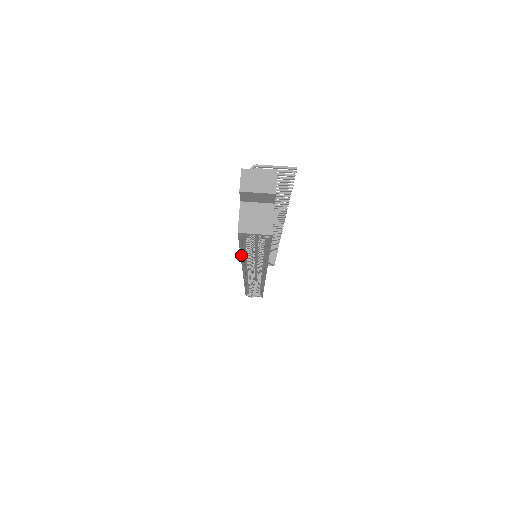
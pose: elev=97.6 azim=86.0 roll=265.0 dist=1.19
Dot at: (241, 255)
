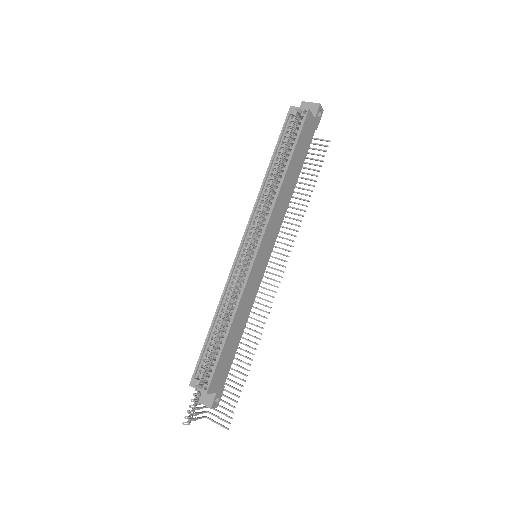
Dot at: (270, 163)
